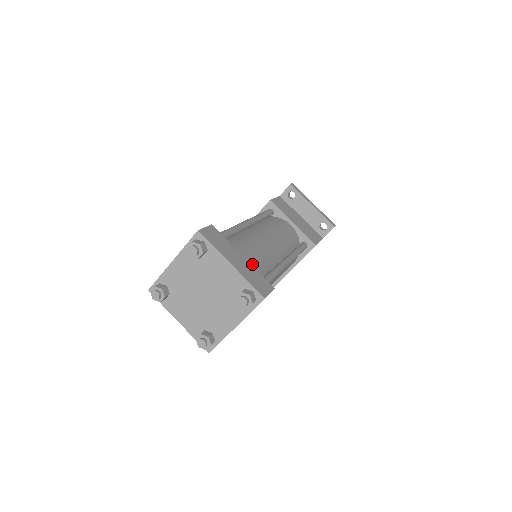
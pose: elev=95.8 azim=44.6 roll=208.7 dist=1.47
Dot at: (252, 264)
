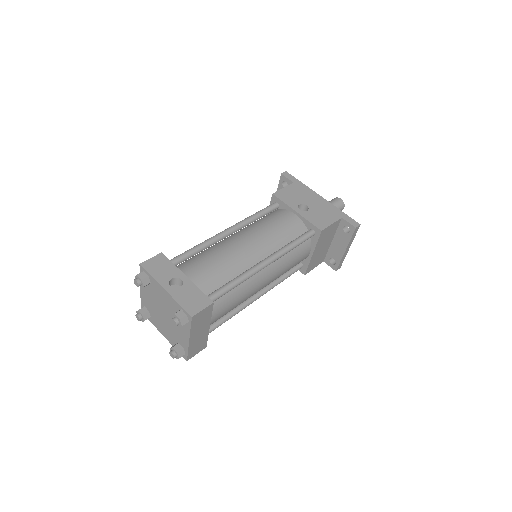
Dot at: (215, 321)
